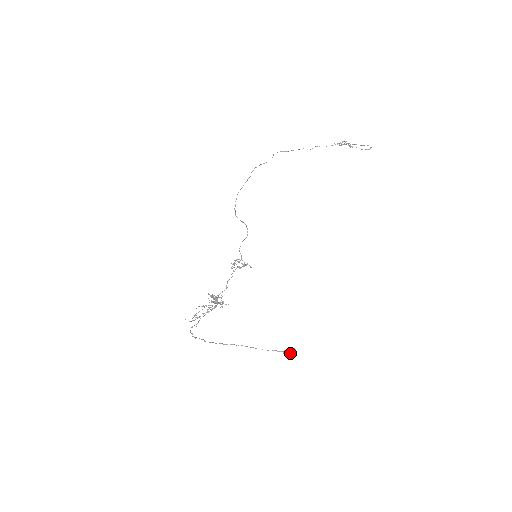
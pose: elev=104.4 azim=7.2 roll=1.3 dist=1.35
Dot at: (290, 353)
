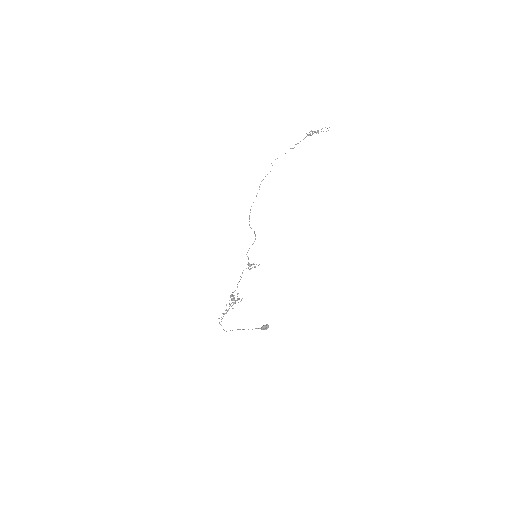
Dot at: (264, 329)
